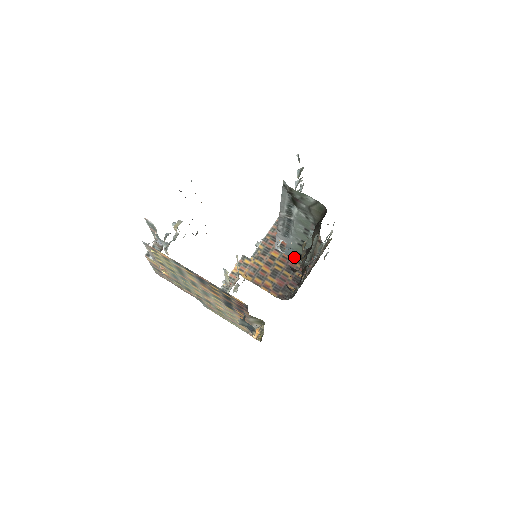
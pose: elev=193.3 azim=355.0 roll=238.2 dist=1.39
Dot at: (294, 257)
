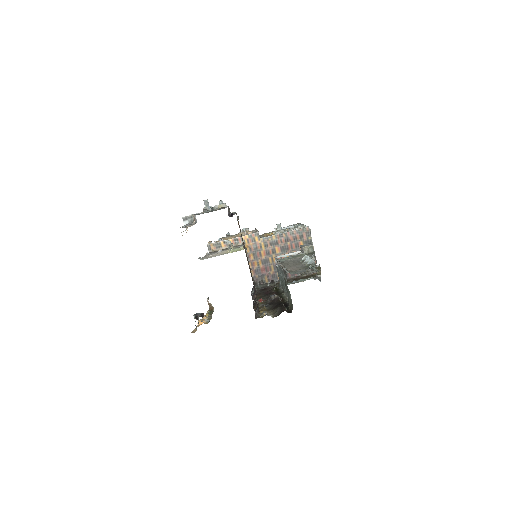
Dot at: occluded
